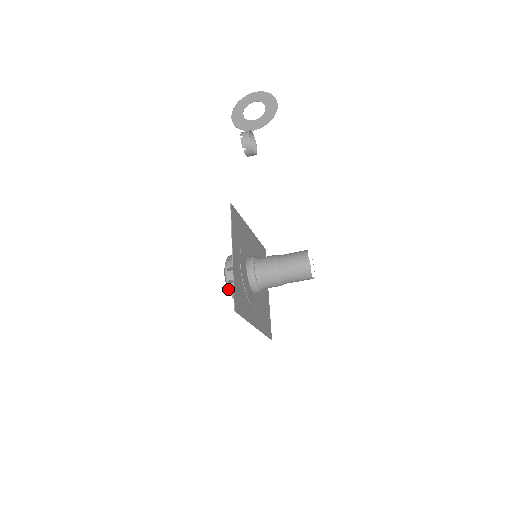
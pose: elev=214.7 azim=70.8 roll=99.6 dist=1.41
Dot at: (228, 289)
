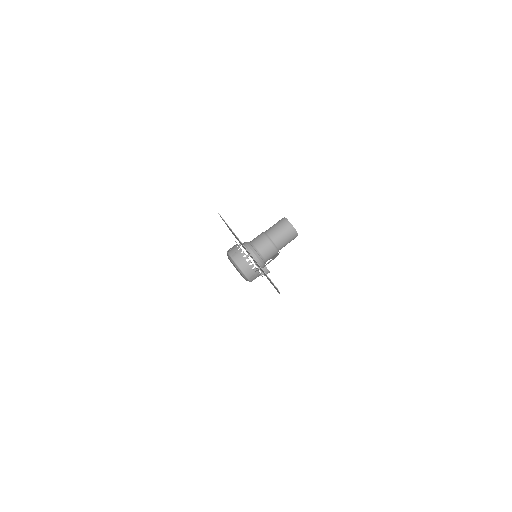
Dot at: (229, 255)
